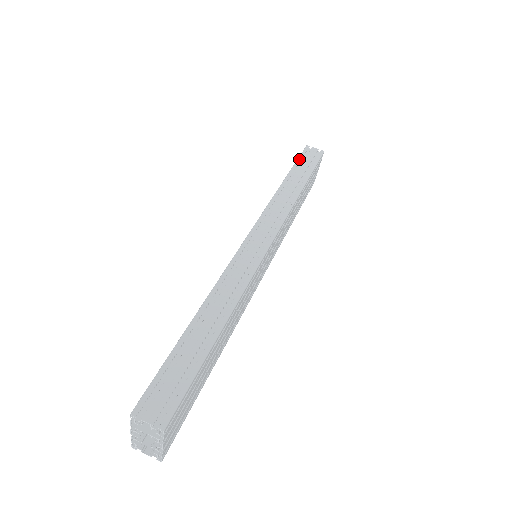
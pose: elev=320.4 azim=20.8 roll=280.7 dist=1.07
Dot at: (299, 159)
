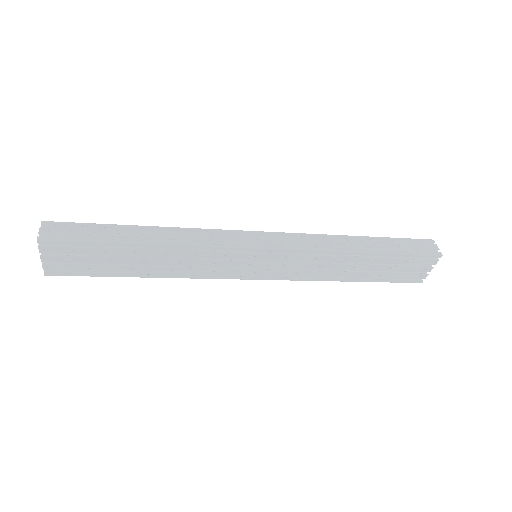
Dot at: (402, 239)
